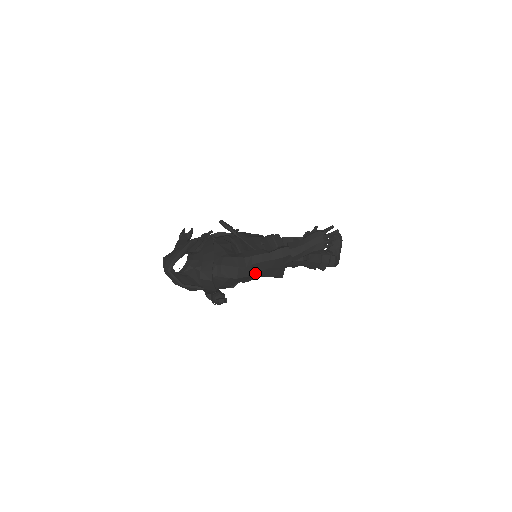
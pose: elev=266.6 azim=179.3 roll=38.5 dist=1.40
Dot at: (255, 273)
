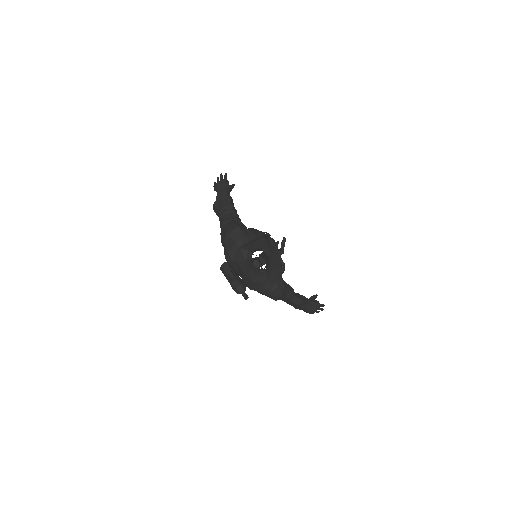
Dot at: occluded
